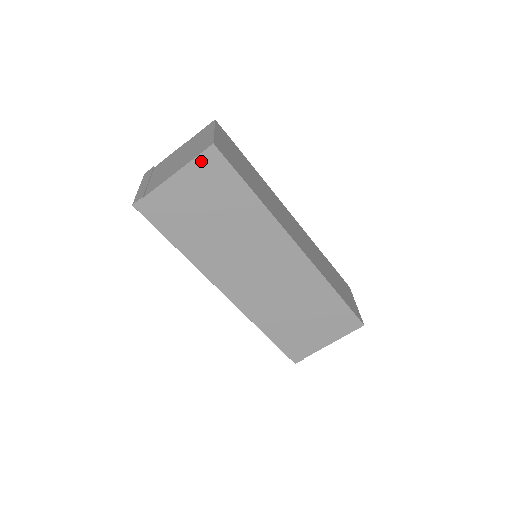
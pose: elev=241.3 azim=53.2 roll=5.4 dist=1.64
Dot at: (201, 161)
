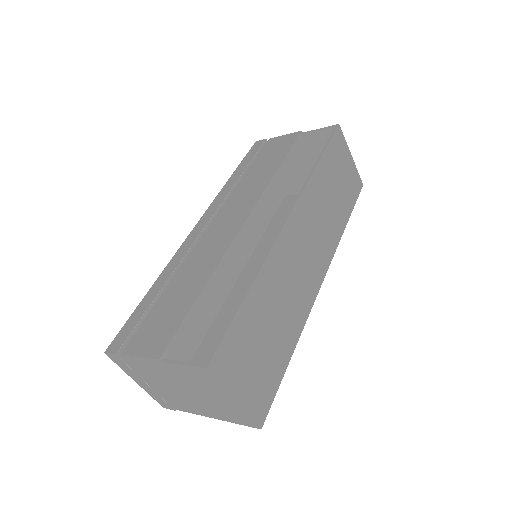
Dot at: occluded
